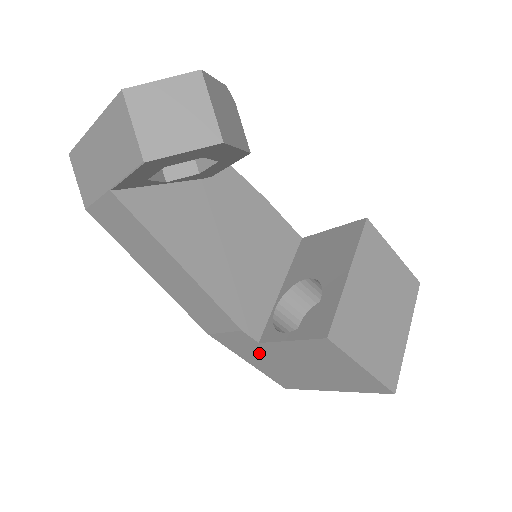
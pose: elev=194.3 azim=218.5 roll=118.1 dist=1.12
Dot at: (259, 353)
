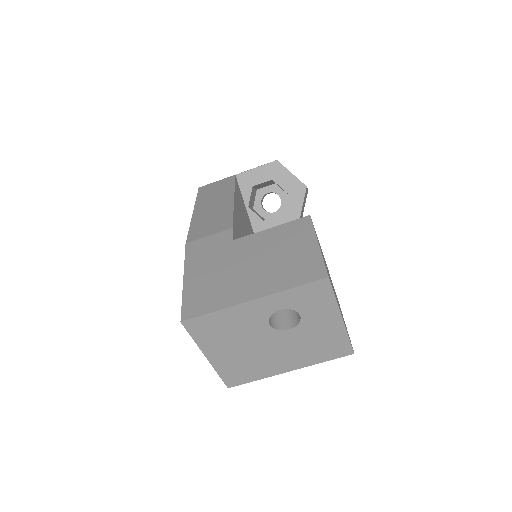
Dot at: (217, 256)
